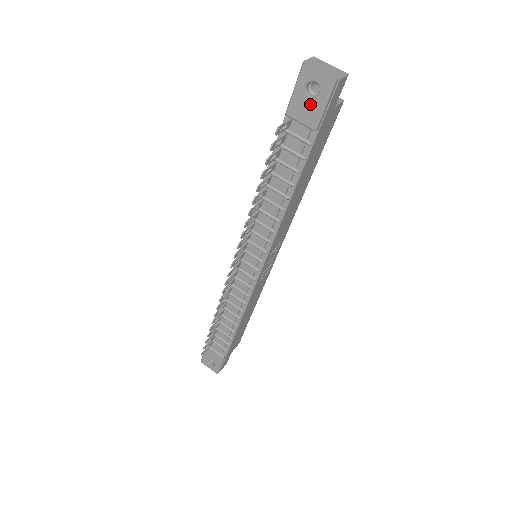
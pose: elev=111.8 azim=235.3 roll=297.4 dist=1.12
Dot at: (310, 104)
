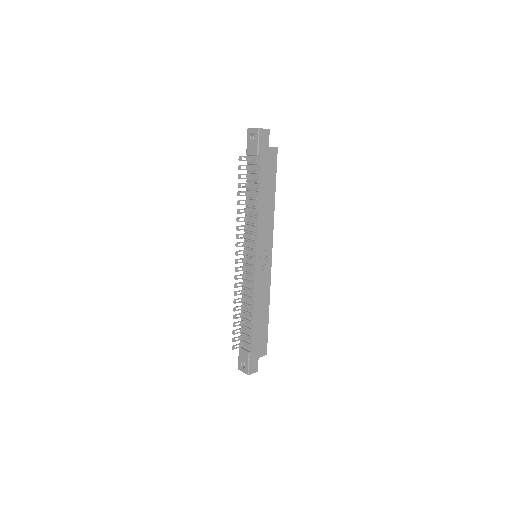
Dot at: (253, 144)
